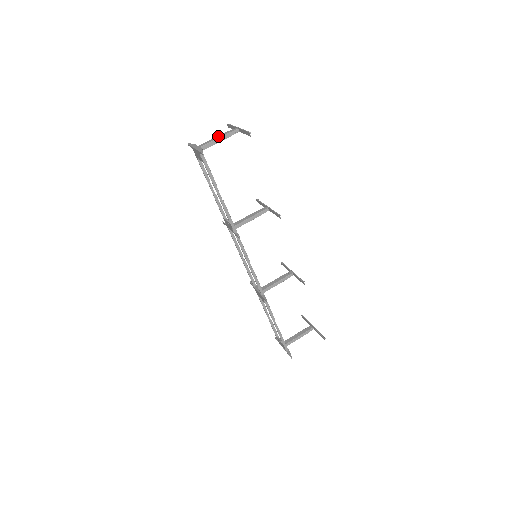
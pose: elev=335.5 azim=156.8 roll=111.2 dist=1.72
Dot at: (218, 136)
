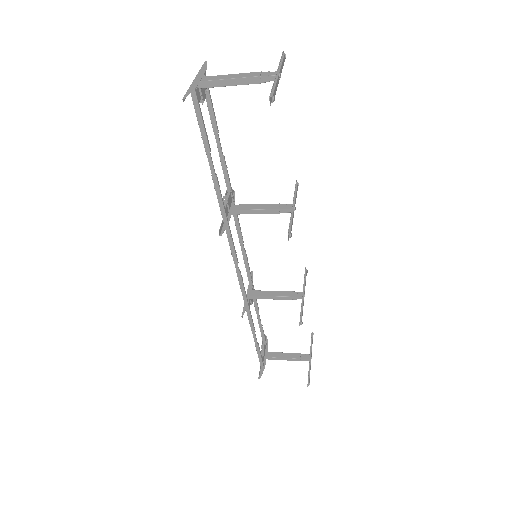
Dot at: (240, 73)
